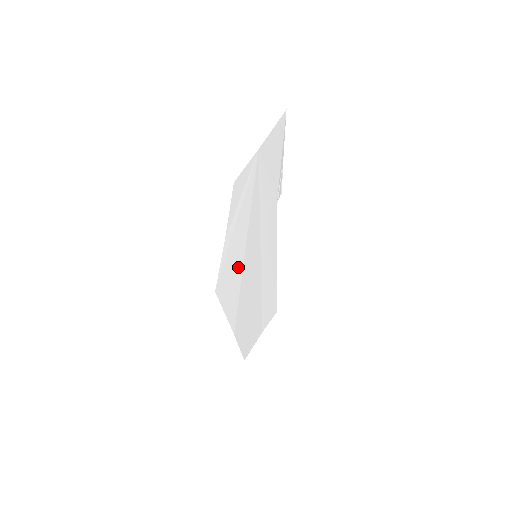
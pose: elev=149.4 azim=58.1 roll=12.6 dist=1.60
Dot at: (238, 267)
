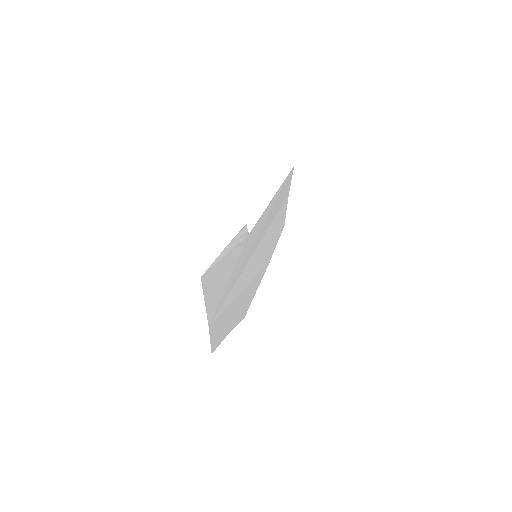
Dot at: (248, 290)
